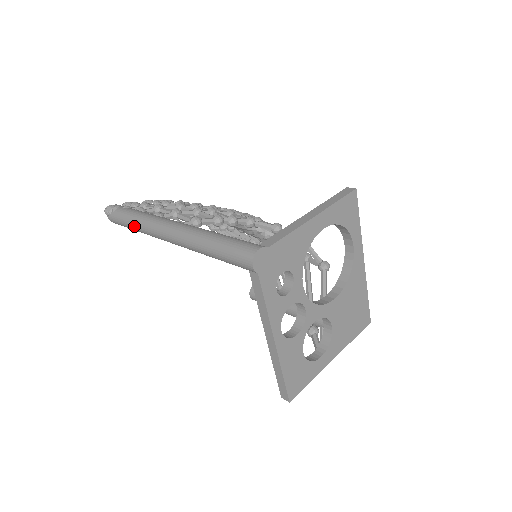
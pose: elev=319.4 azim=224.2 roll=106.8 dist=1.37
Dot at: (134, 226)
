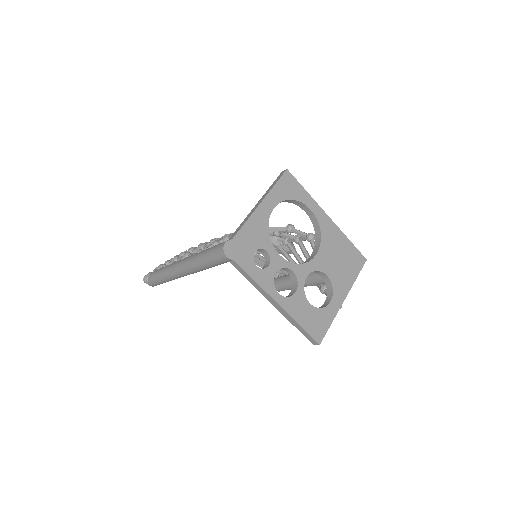
Dot at: (162, 279)
